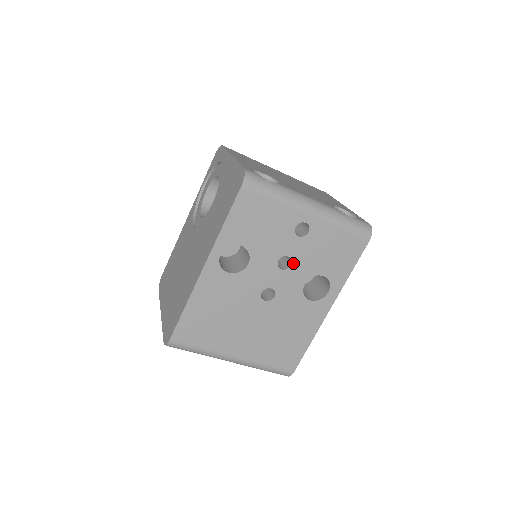
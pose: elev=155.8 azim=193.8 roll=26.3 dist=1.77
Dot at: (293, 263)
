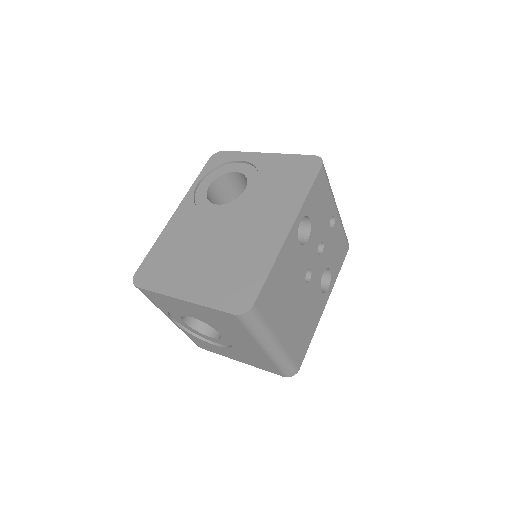
Dot at: (323, 250)
